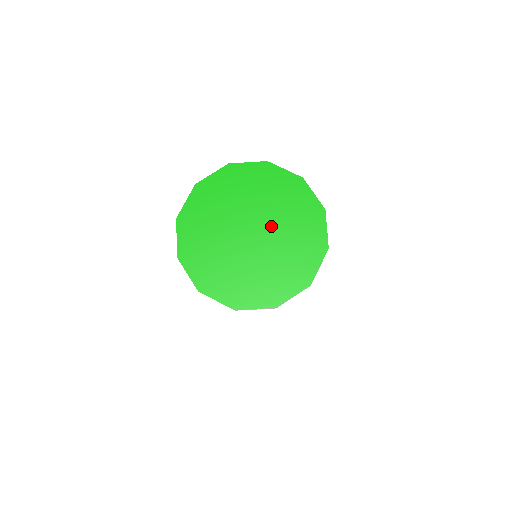
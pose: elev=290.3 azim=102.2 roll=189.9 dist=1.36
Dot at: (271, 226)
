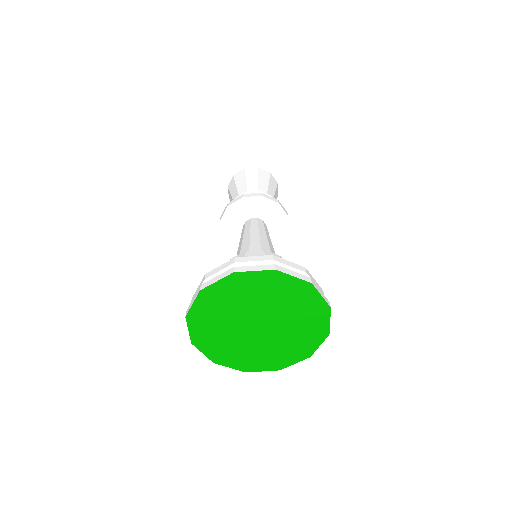
Dot at: (274, 334)
